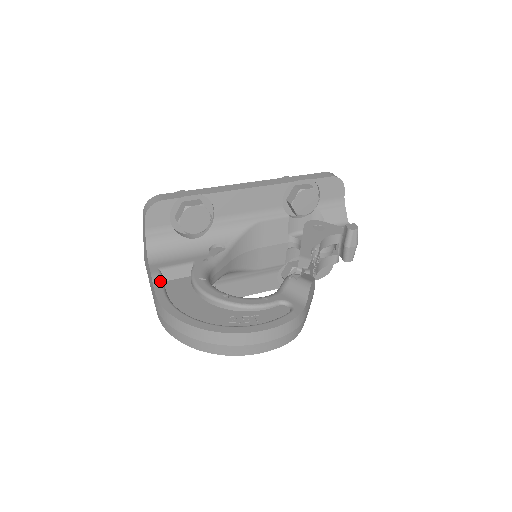
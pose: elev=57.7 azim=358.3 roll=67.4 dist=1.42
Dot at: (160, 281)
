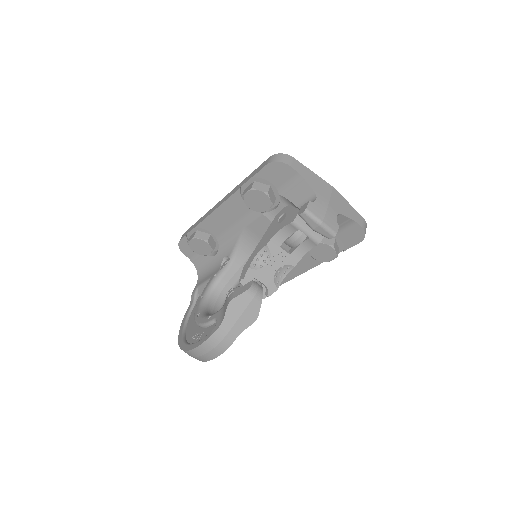
Dot at: (193, 299)
